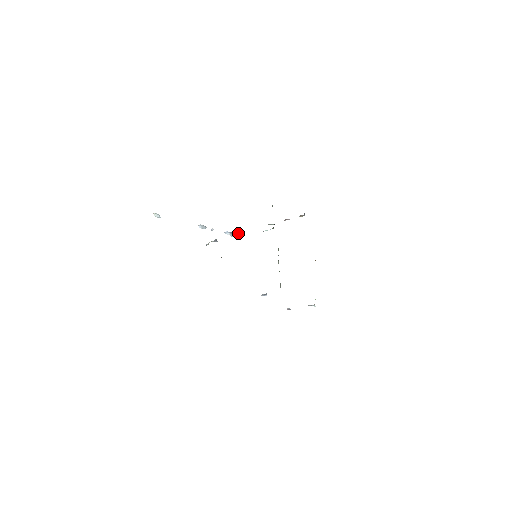
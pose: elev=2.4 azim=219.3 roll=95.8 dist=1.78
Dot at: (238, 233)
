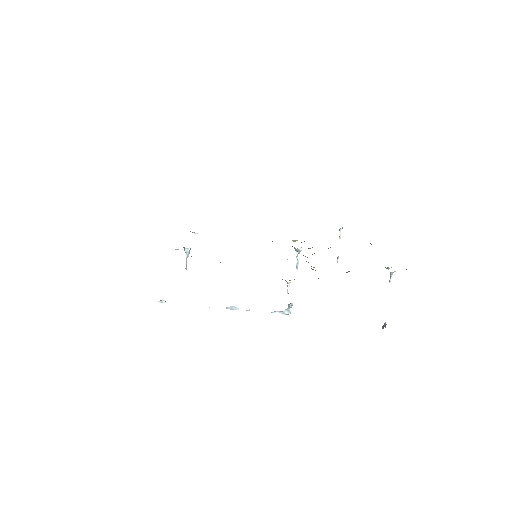
Dot at: (288, 304)
